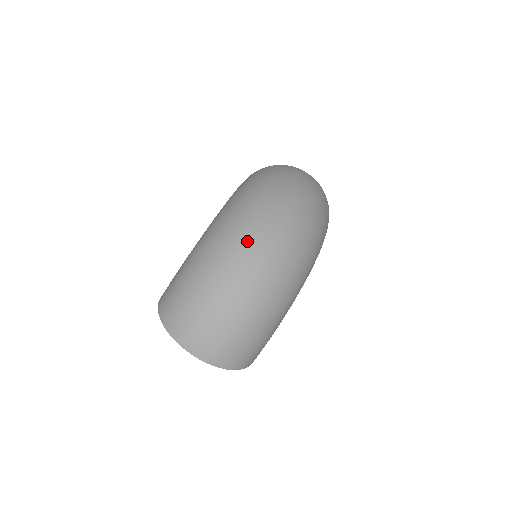
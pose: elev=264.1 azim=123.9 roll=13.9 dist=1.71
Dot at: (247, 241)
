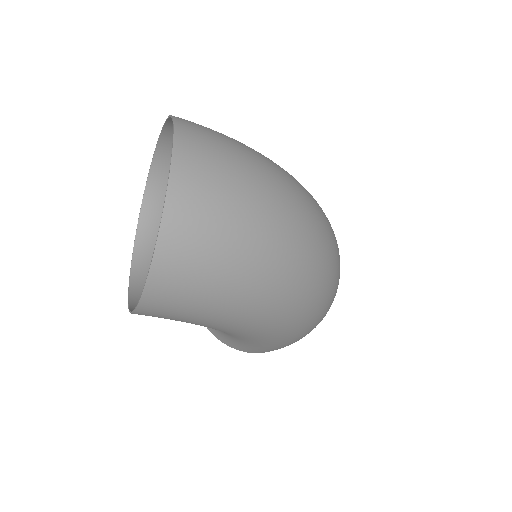
Dot at: (323, 215)
